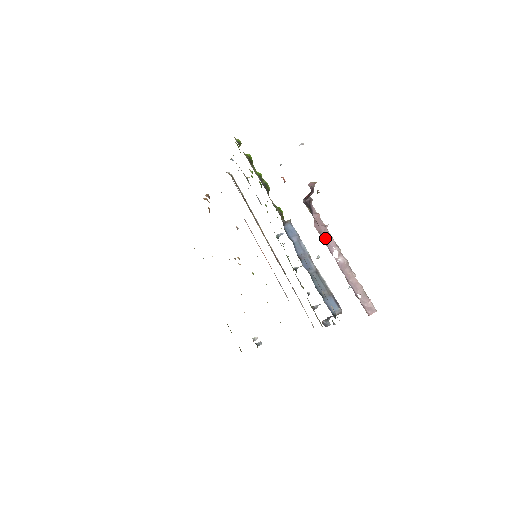
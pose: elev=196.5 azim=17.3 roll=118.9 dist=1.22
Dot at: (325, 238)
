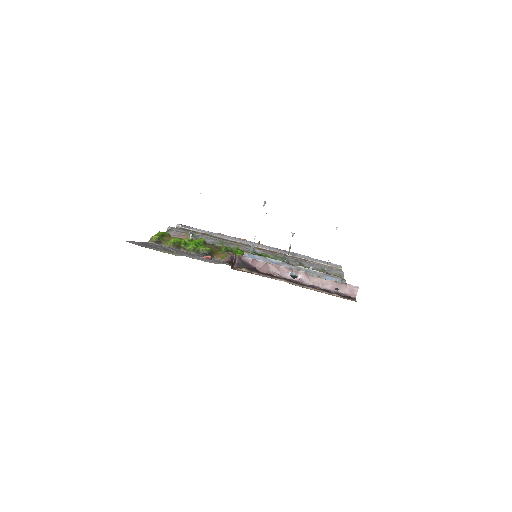
Dot at: (275, 272)
